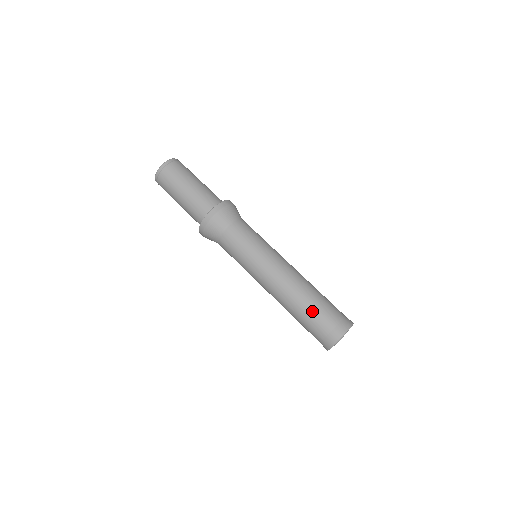
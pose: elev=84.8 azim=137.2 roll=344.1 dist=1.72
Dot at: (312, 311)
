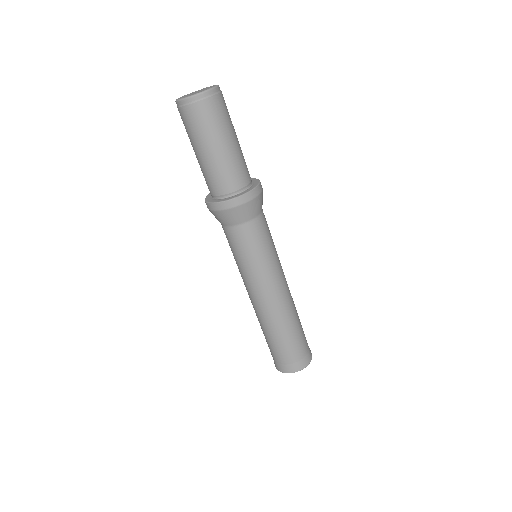
Dot at: (285, 341)
